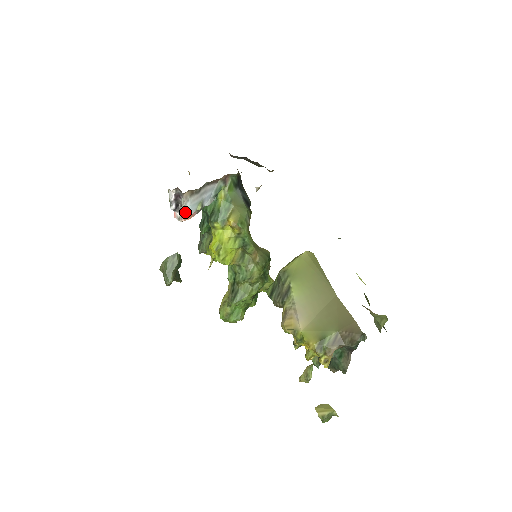
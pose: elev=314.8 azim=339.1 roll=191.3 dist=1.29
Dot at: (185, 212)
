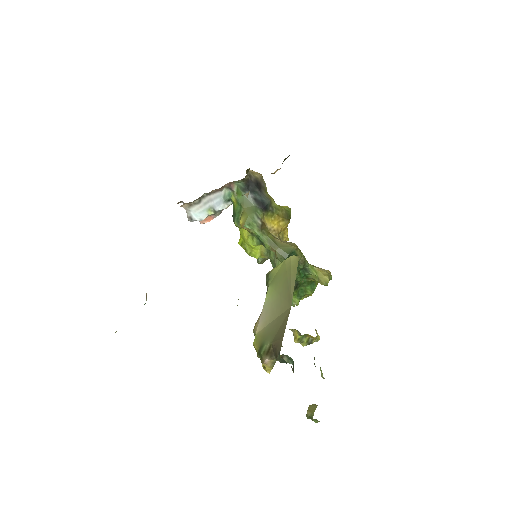
Dot at: (194, 219)
